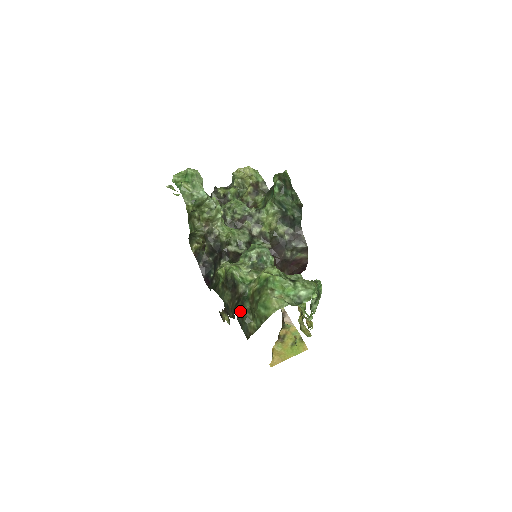
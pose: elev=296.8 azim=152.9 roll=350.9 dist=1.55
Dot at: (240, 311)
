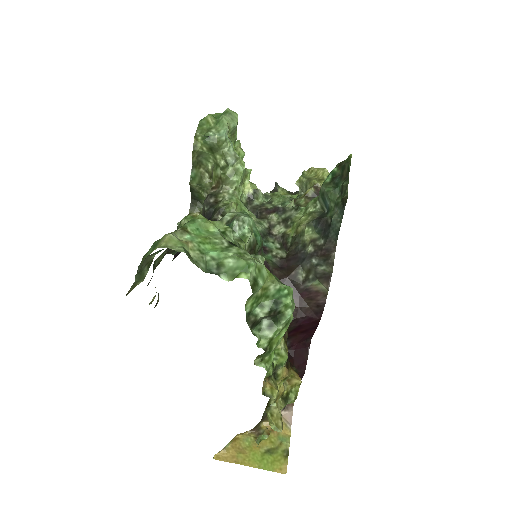
Dot at: occluded
